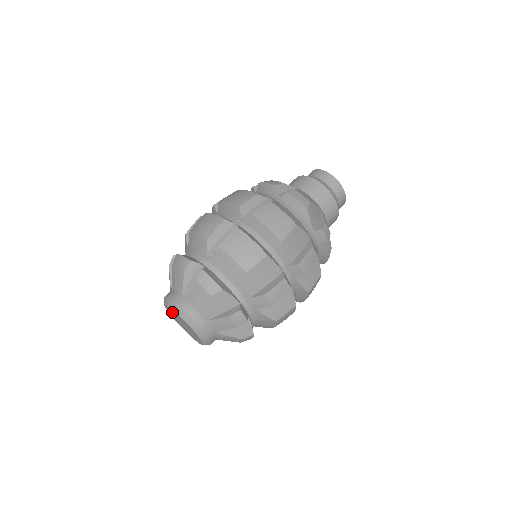
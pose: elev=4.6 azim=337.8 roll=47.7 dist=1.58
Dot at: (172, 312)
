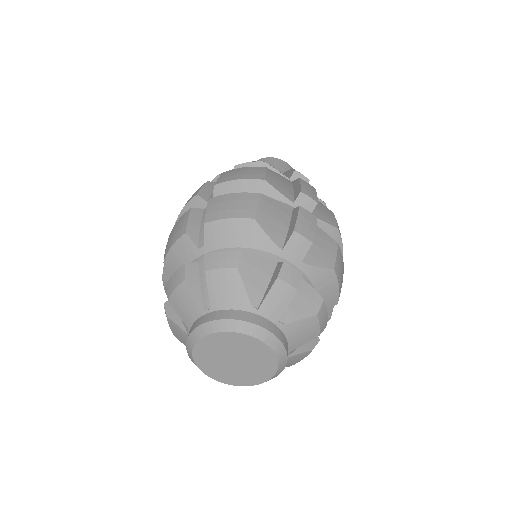
Dot at: (209, 354)
